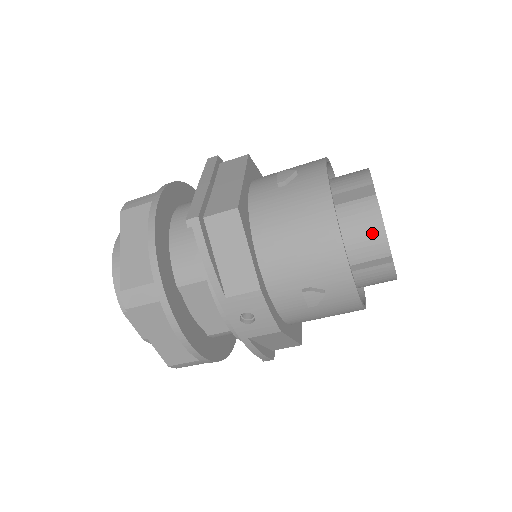
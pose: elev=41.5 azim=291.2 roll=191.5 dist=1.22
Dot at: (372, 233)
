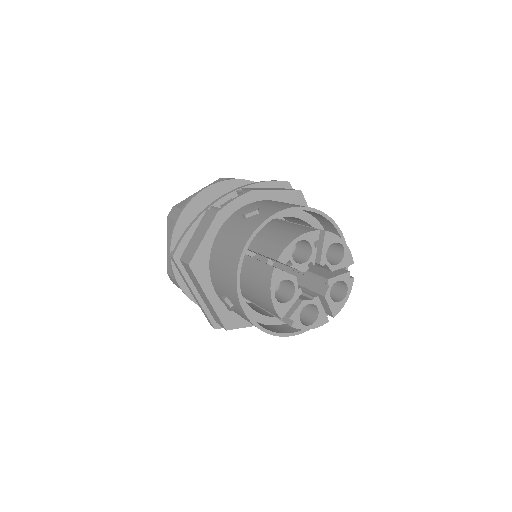
Dot at: occluded
